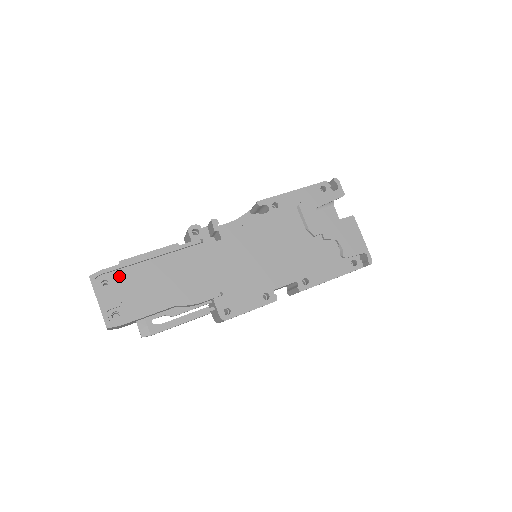
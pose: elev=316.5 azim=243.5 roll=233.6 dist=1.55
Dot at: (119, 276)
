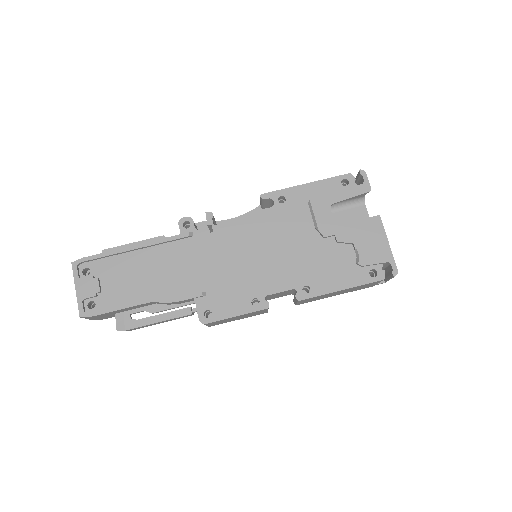
Dot at: (101, 265)
